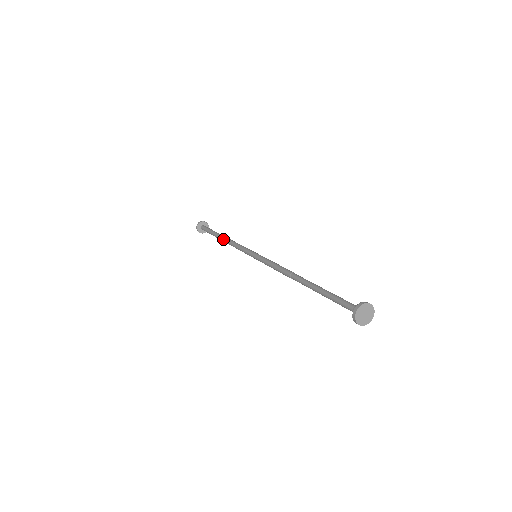
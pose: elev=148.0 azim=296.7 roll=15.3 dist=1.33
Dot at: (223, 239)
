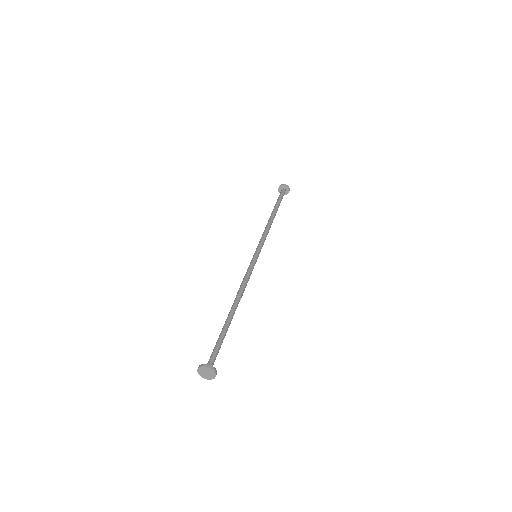
Dot at: (269, 218)
